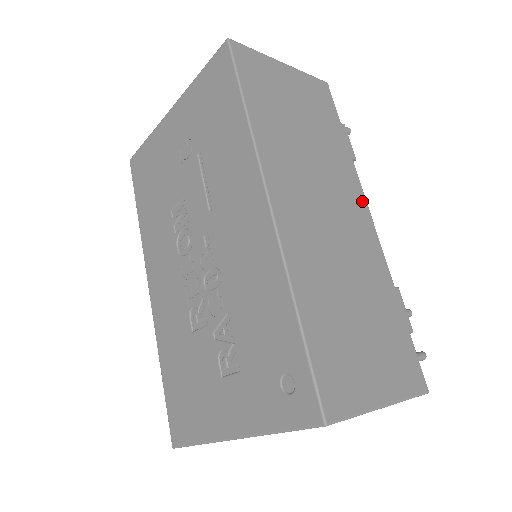
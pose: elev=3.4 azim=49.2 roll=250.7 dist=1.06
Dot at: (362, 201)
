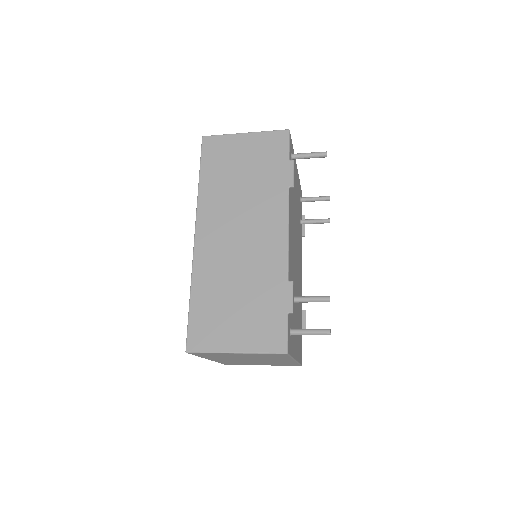
Dot at: (283, 220)
